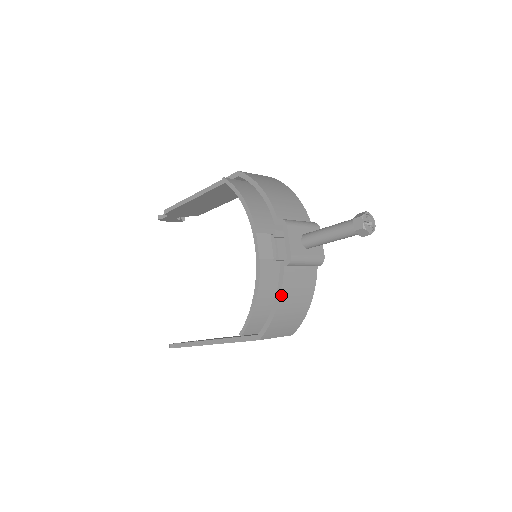
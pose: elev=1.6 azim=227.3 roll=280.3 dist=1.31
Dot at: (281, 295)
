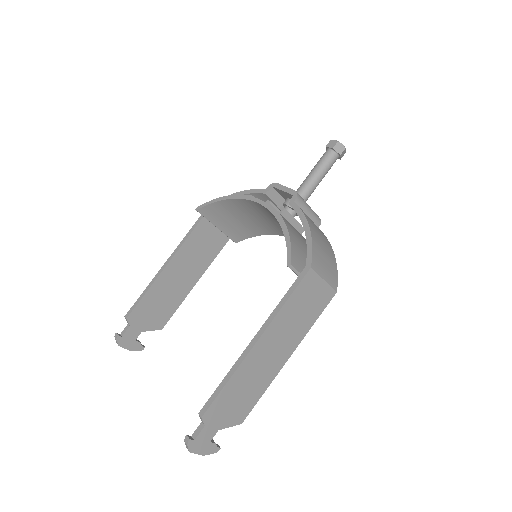
Dot at: (306, 219)
